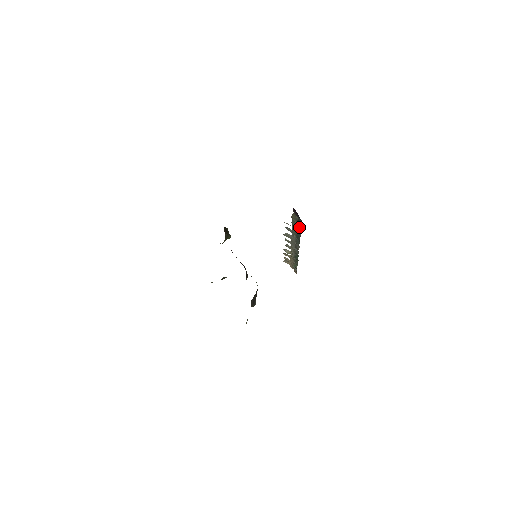
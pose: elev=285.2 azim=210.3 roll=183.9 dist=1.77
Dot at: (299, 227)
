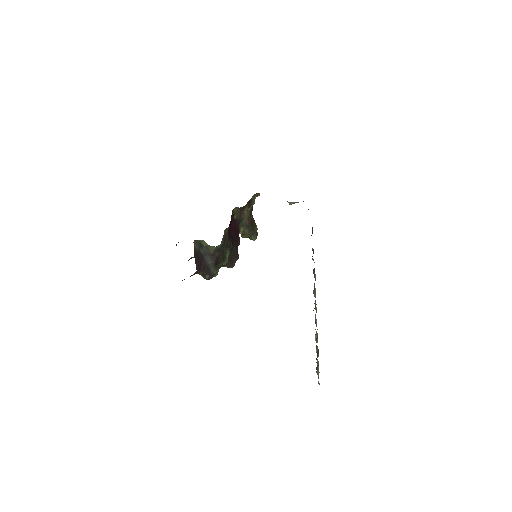
Dot at: occluded
